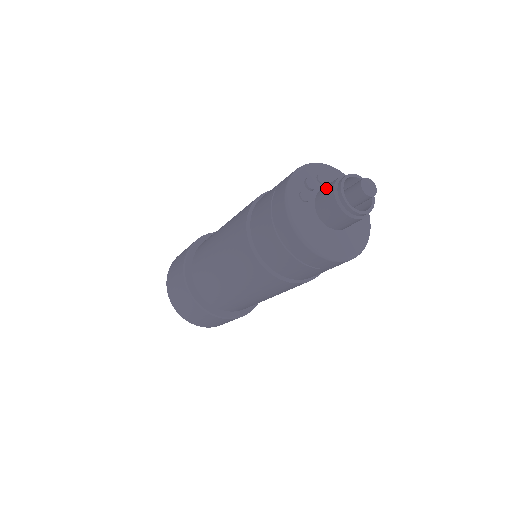
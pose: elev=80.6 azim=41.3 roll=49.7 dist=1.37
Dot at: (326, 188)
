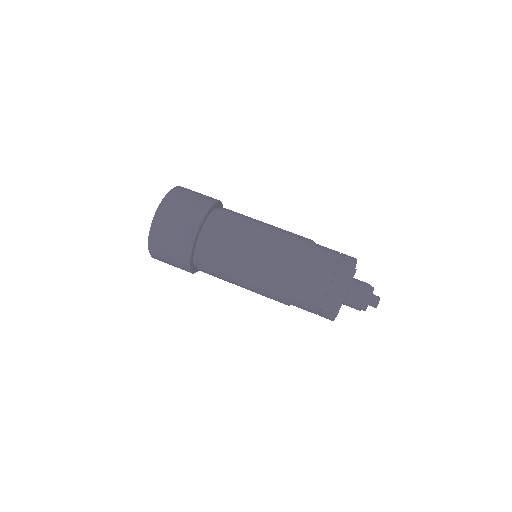
Dot at: (362, 285)
